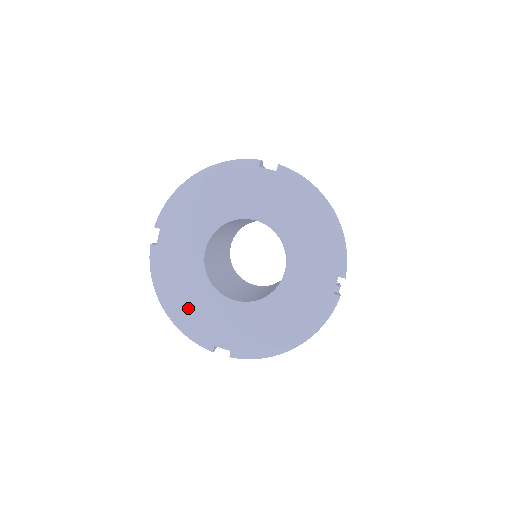
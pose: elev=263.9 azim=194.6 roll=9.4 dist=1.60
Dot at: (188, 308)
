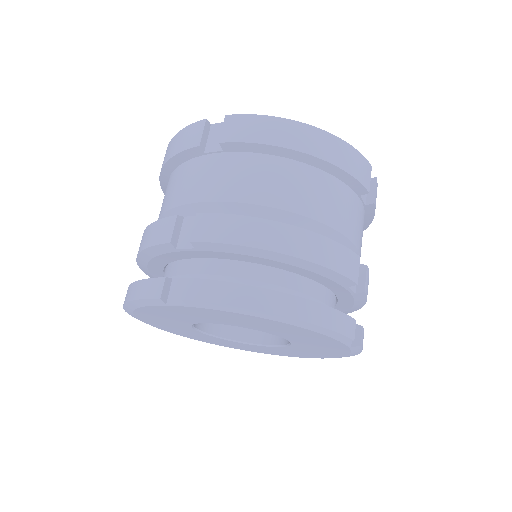
Dot at: (233, 346)
